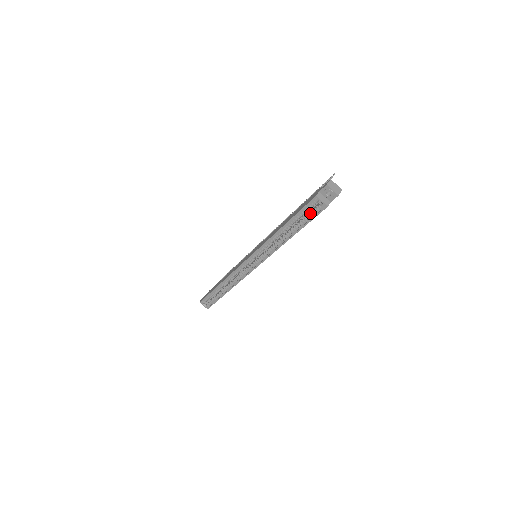
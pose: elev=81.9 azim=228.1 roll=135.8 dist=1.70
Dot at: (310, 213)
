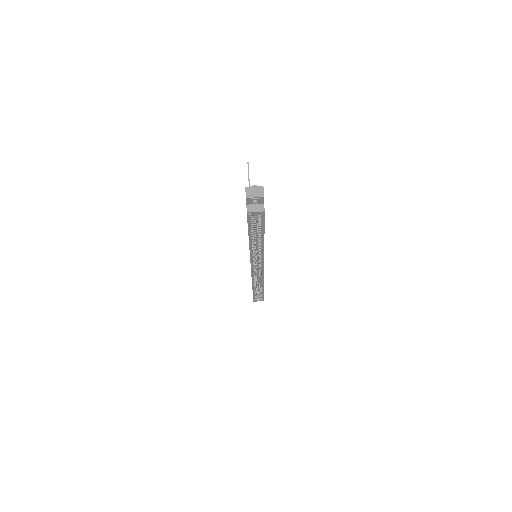
Dot at: (258, 220)
